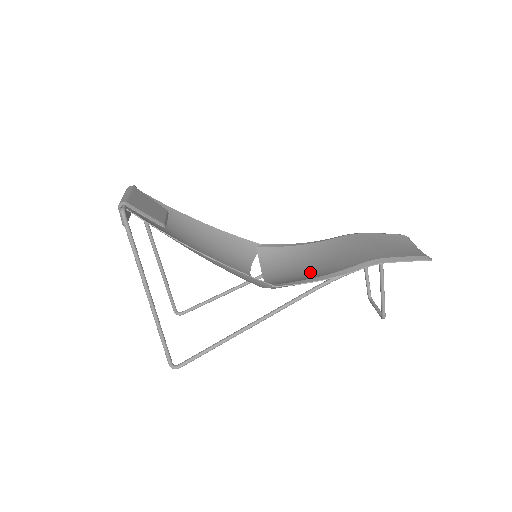
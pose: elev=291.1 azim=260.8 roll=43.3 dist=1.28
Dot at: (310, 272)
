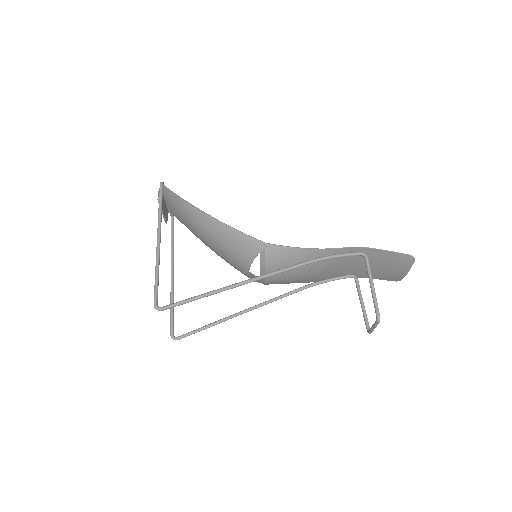
Dot at: occluded
